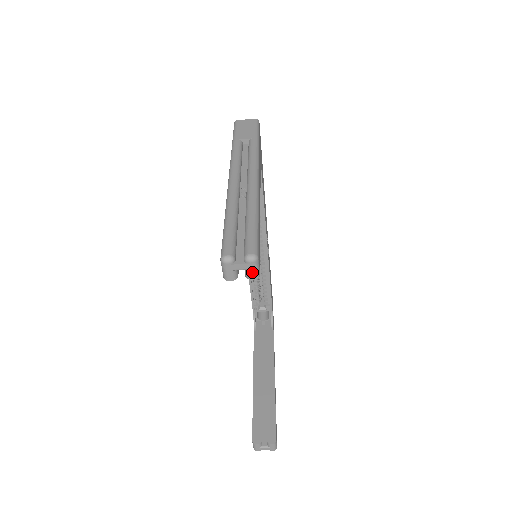
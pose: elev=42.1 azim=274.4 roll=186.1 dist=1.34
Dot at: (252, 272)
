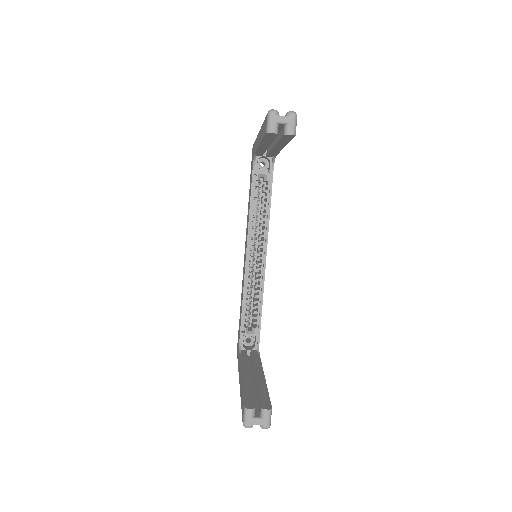
Dot at: (291, 126)
